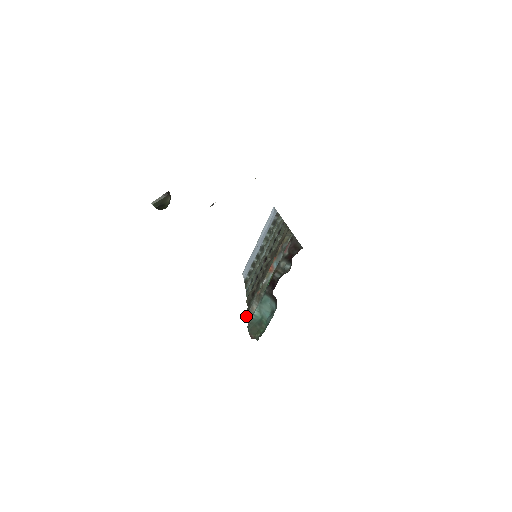
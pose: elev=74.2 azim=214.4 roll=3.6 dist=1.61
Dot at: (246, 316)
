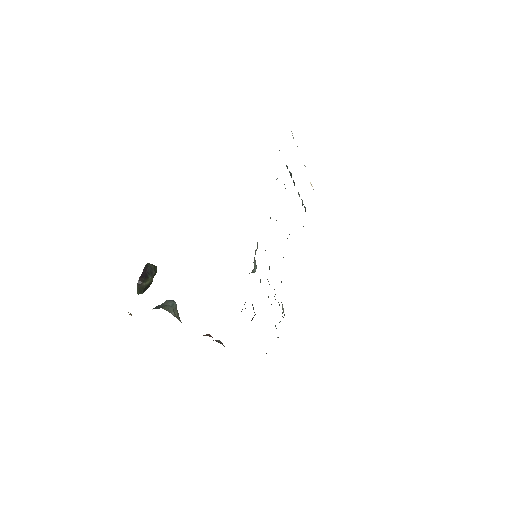
Dot at: occluded
